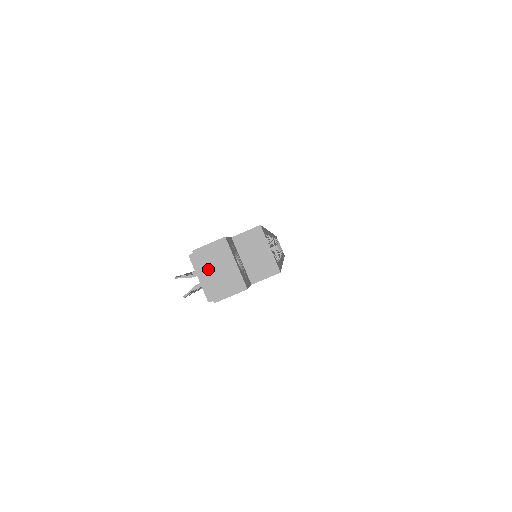
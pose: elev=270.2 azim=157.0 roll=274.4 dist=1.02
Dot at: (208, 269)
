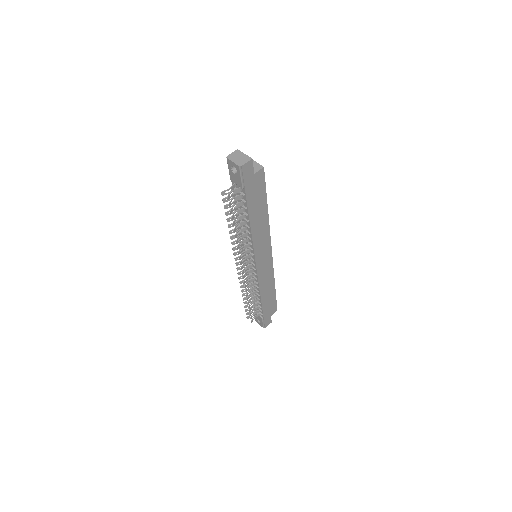
Dot at: (235, 158)
